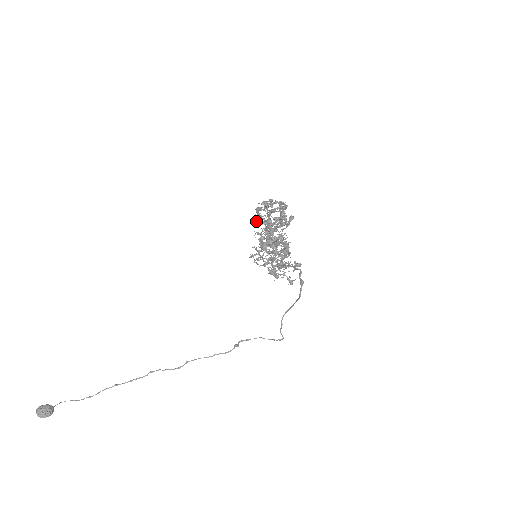
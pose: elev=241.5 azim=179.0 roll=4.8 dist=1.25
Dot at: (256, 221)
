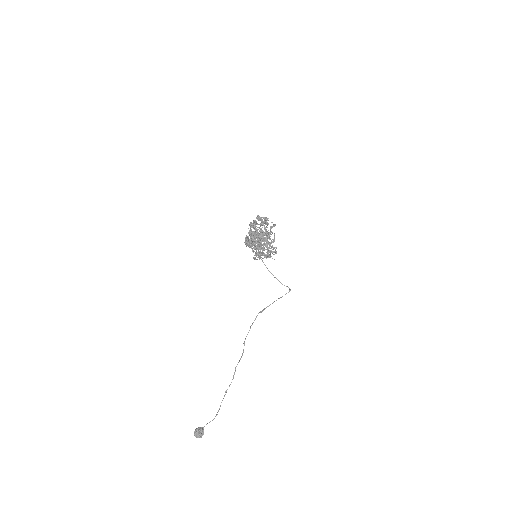
Dot at: occluded
